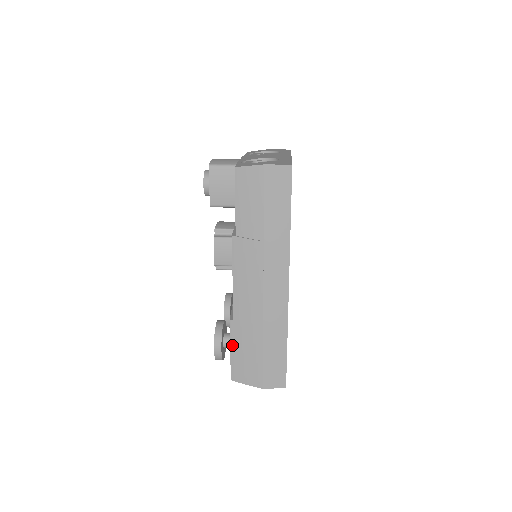
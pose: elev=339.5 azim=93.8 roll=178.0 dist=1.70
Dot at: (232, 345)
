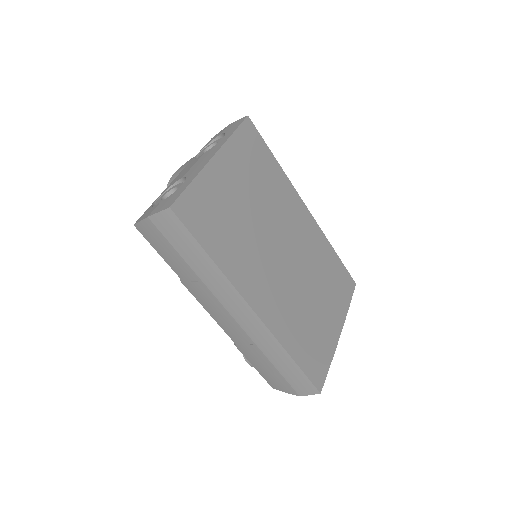
Dot at: (251, 363)
